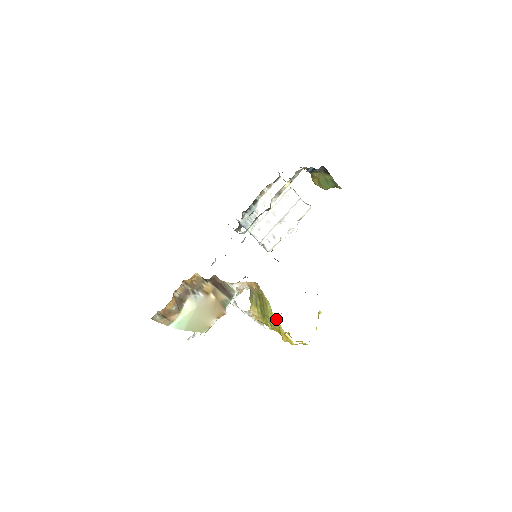
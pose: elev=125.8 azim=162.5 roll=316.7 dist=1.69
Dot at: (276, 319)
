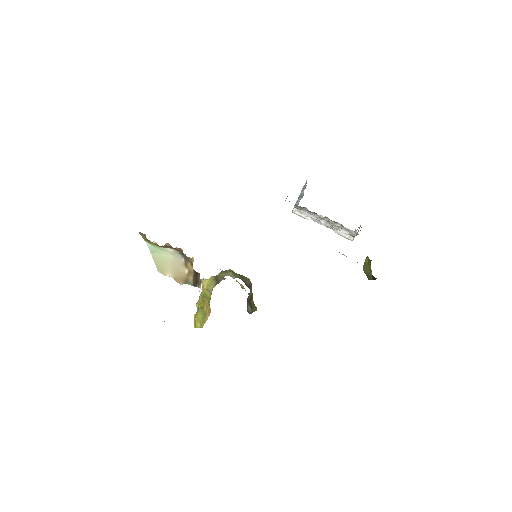
Dot at: occluded
